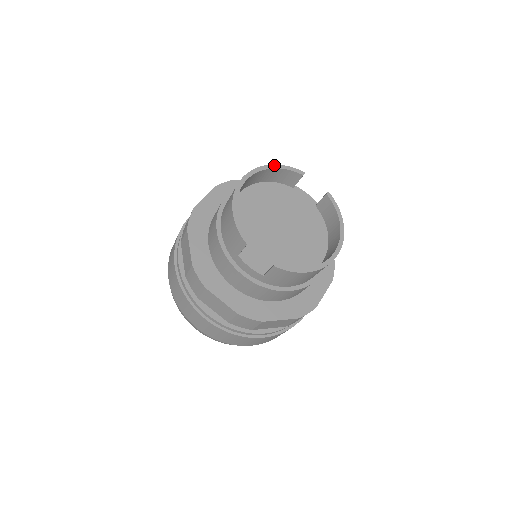
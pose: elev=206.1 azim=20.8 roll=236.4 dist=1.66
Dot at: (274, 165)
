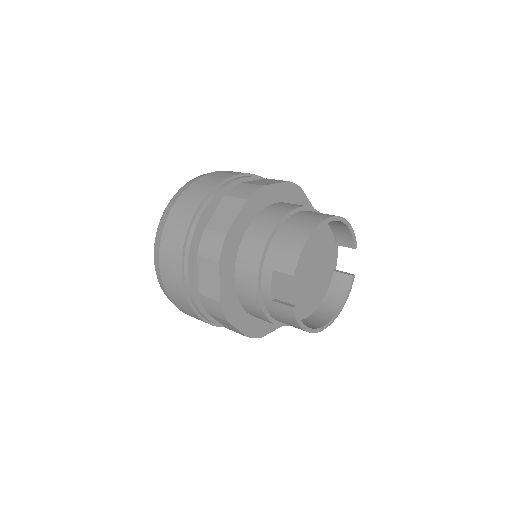
Dot at: (350, 225)
